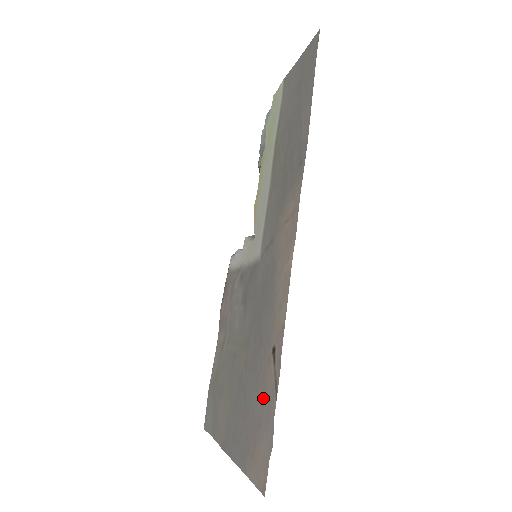
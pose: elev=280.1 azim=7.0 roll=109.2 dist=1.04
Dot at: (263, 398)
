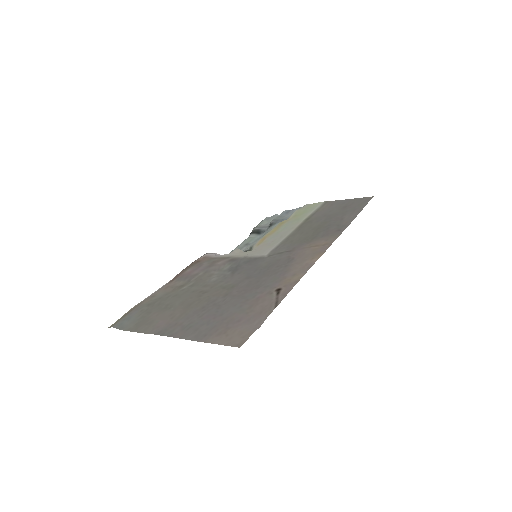
Dot at: (249, 310)
